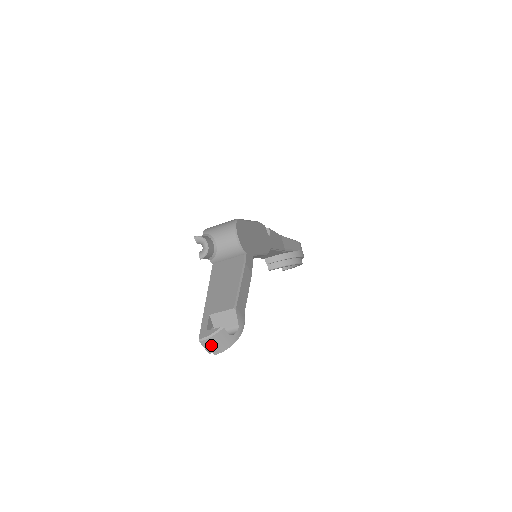
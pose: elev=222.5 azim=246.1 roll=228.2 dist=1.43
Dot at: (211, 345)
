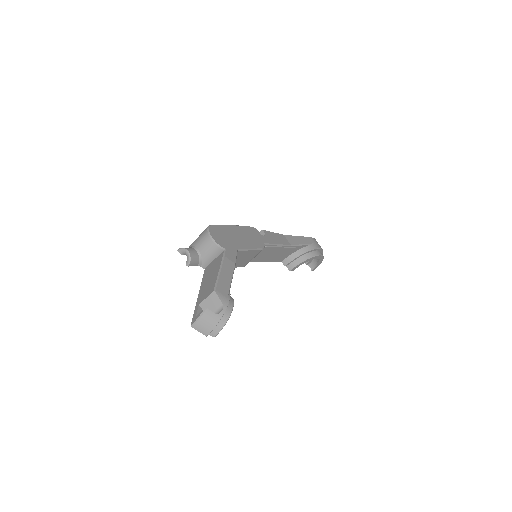
Dot at: (203, 327)
